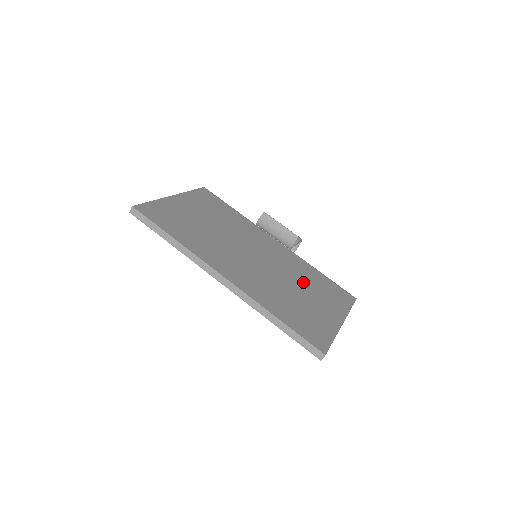
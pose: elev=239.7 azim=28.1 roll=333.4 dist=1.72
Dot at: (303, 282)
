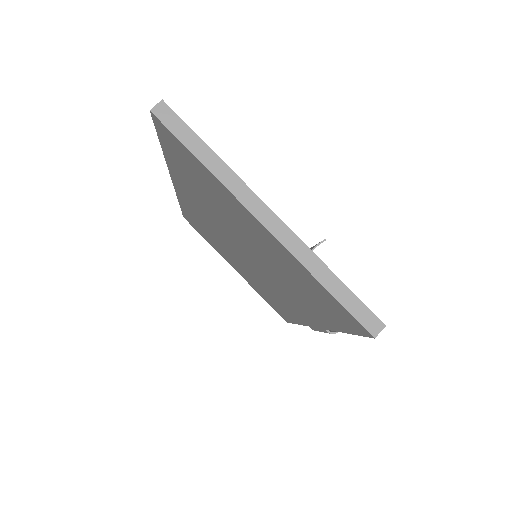
Dot at: occluded
